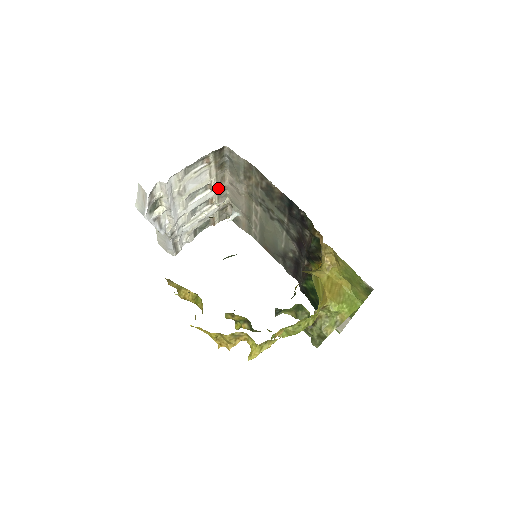
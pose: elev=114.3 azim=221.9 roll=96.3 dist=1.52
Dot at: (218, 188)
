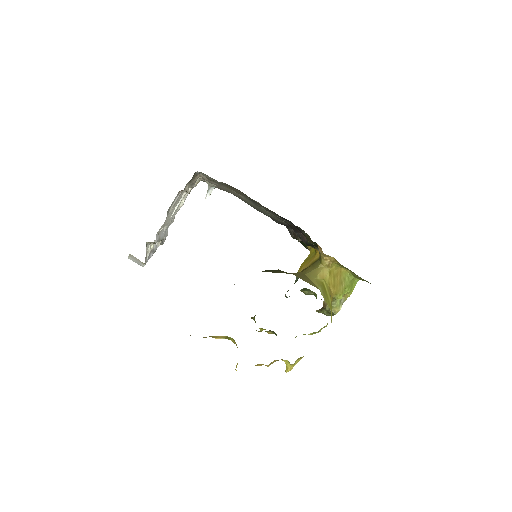
Dot at: (191, 185)
